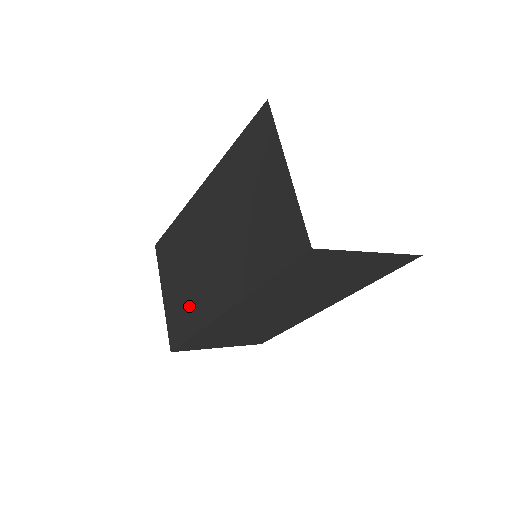
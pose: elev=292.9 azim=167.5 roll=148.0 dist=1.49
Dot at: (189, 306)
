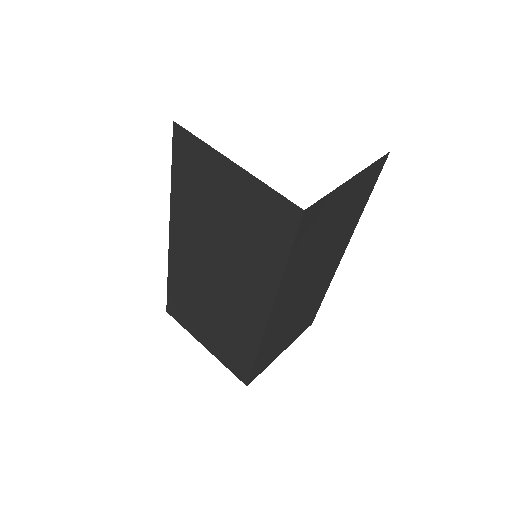
Dot at: (234, 337)
